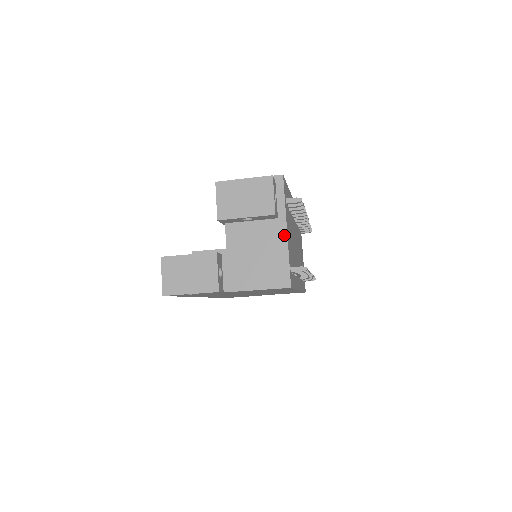
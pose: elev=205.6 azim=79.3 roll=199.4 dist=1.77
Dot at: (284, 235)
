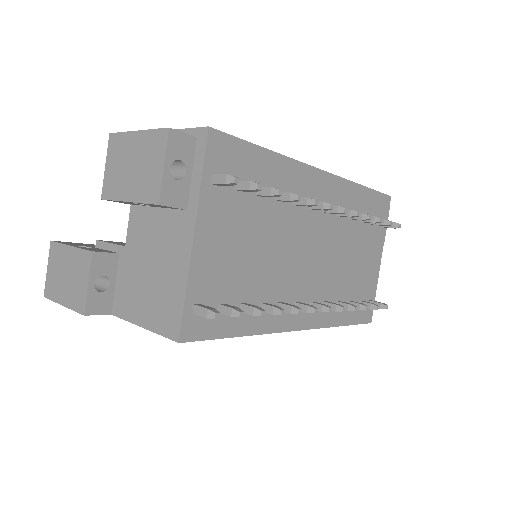
Dot at: (188, 244)
